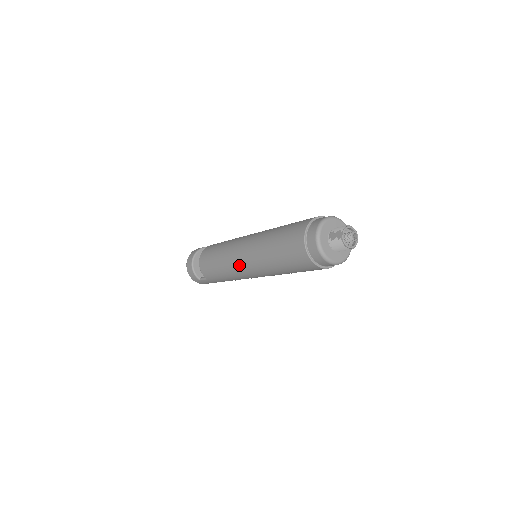
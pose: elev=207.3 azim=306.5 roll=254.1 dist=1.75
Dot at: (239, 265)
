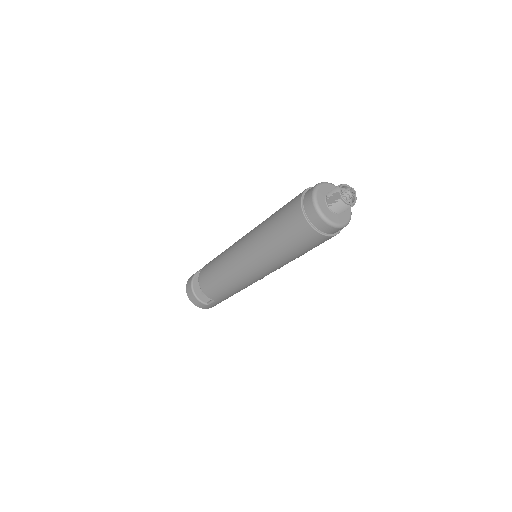
Dot at: (245, 272)
